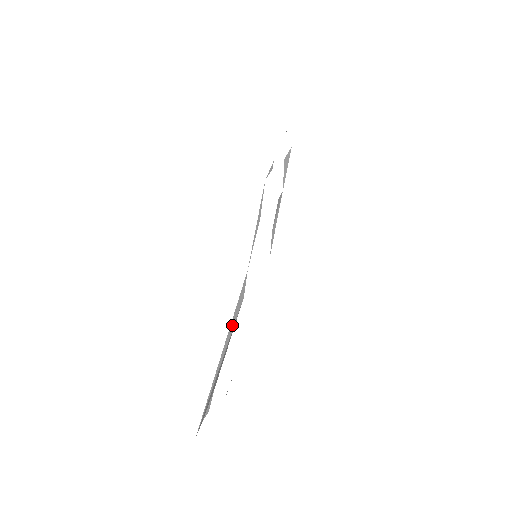
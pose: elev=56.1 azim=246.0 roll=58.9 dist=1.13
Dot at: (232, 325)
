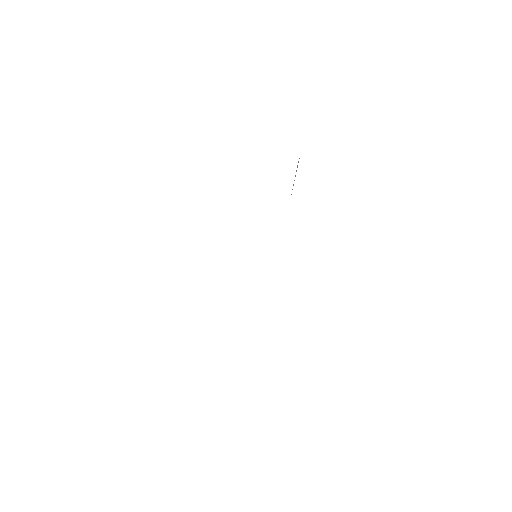
Dot at: occluded
